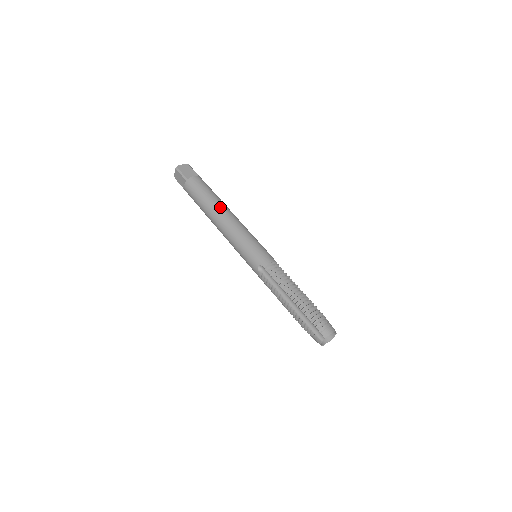
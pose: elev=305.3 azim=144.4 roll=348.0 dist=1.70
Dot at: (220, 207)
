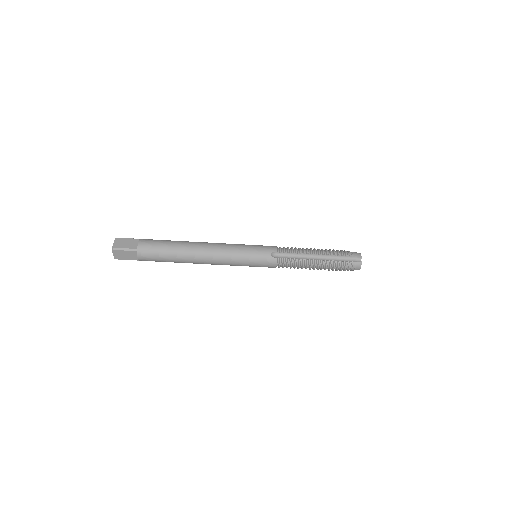
Dot at: (192, 262)
